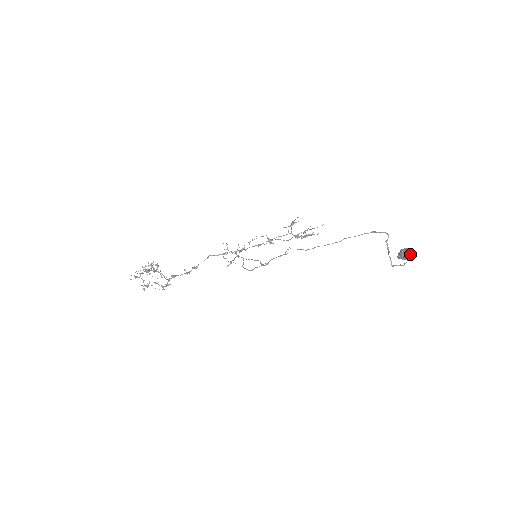
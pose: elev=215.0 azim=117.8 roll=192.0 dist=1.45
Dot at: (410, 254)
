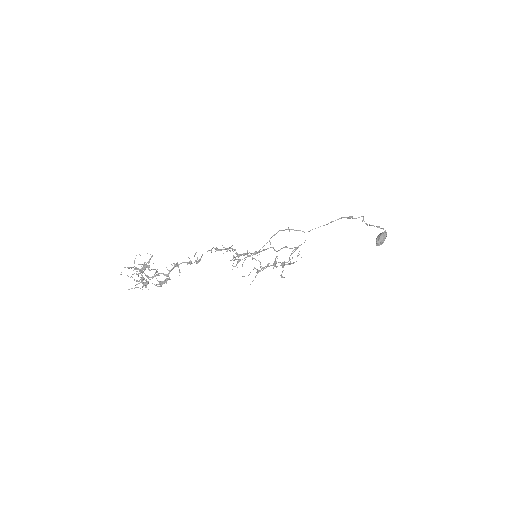
Dot at: occluded
